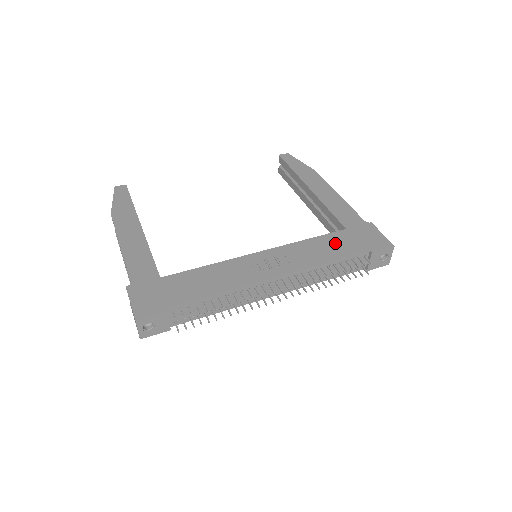
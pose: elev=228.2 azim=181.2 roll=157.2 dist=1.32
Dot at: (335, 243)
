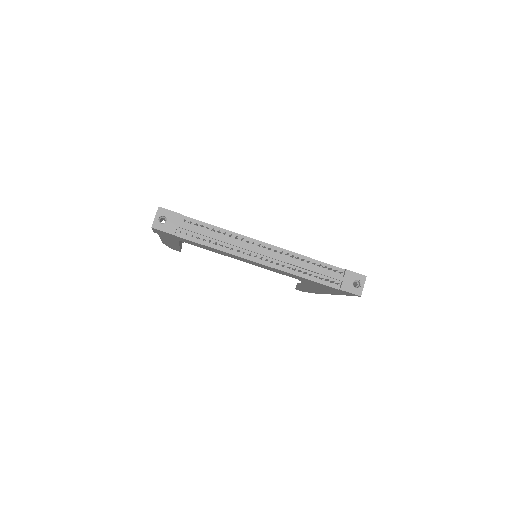
Dot at: occluded
